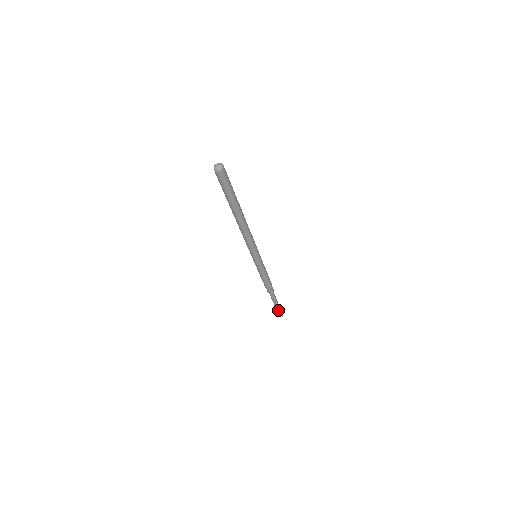
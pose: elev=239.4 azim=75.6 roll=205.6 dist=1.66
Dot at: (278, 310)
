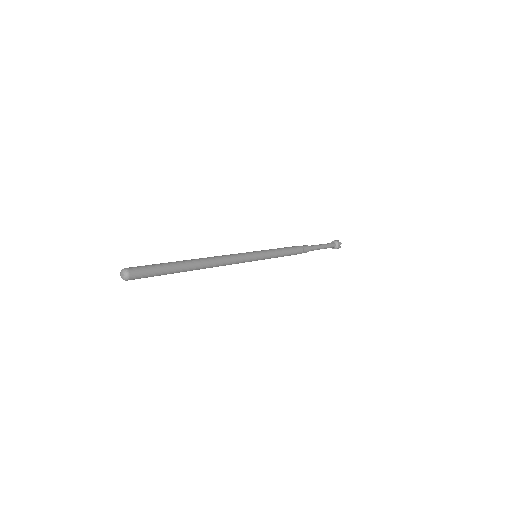
Dot at: (331, 247)
